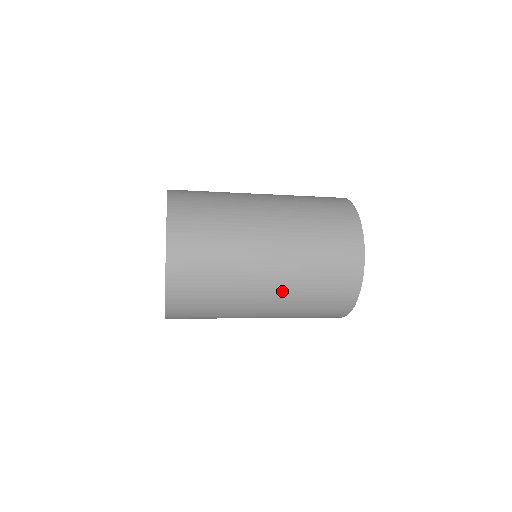
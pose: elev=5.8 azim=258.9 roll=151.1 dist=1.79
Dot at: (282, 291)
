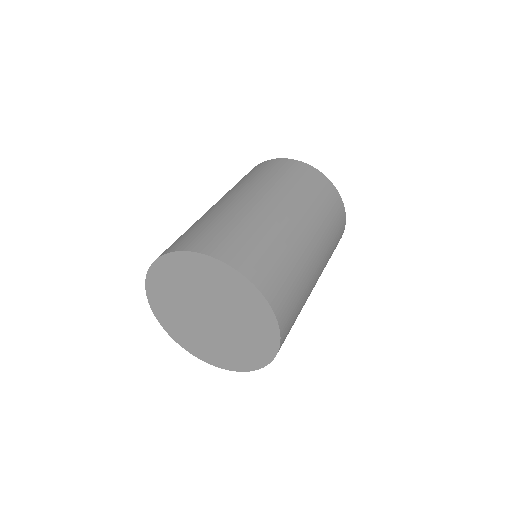
Dot at: occluded
